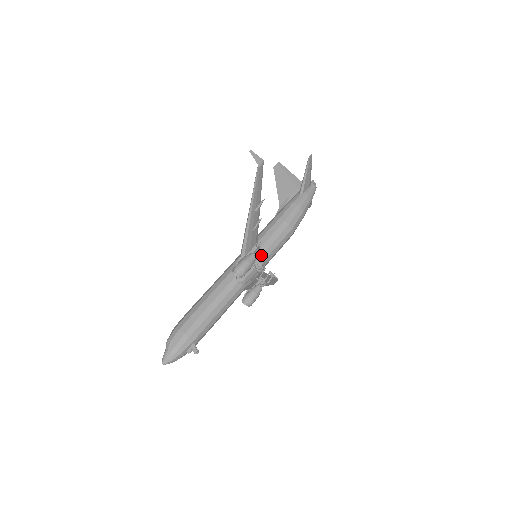
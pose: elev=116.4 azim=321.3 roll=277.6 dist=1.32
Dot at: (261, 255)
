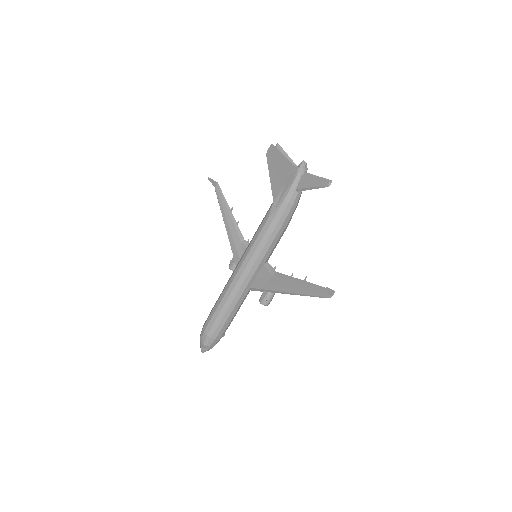
Dot at: (267, 264)
